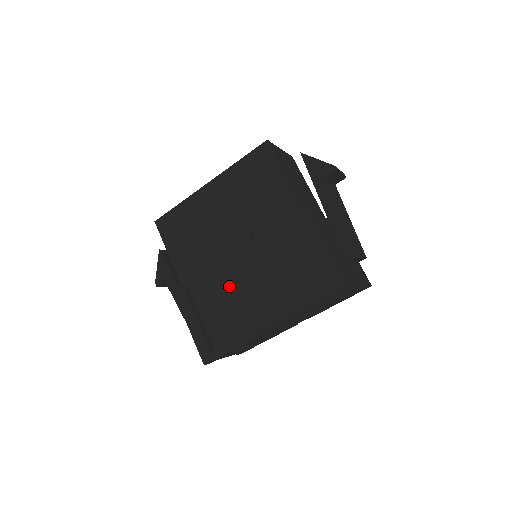
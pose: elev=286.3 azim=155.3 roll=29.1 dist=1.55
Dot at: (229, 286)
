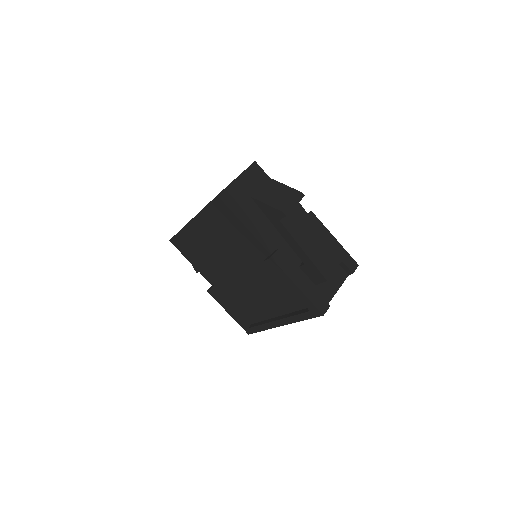
Dot at: (242, 292)
